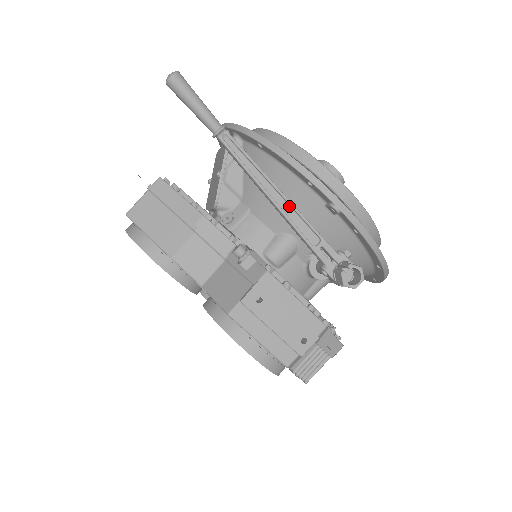
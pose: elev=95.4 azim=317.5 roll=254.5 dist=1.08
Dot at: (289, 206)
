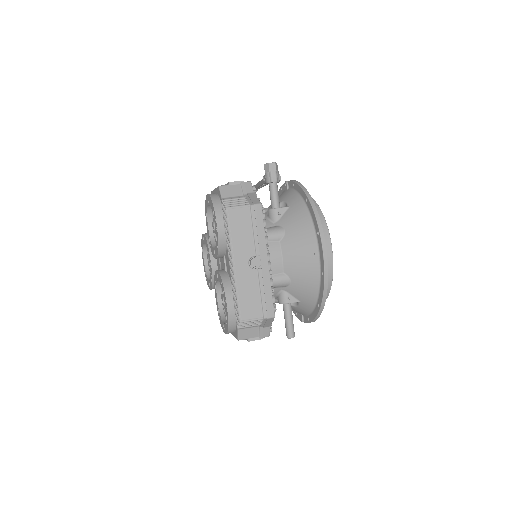
Dot at: occluded
